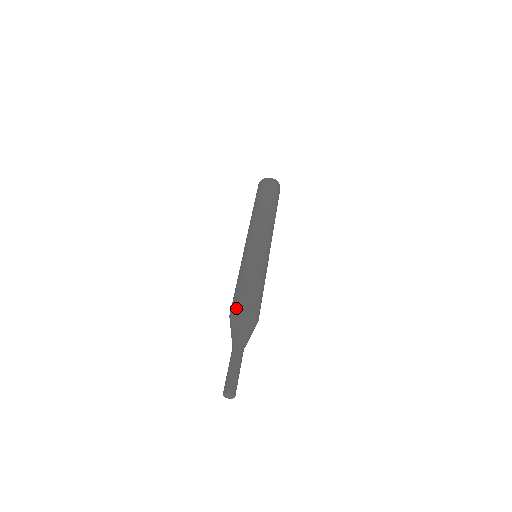
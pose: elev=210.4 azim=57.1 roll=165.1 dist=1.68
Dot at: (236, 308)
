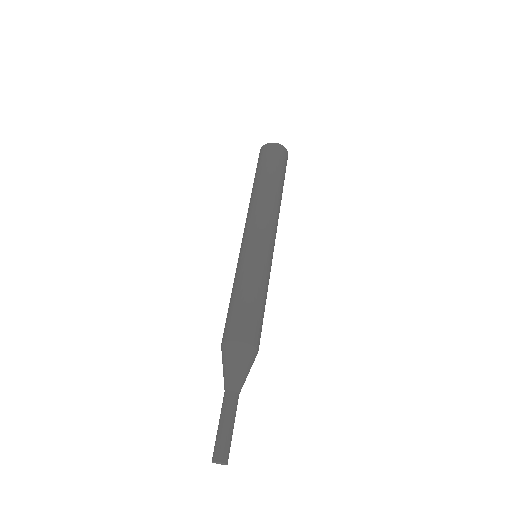
Dot at: (223, 340)
